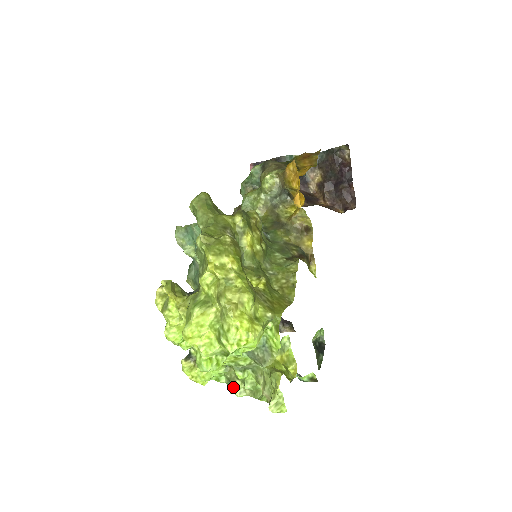
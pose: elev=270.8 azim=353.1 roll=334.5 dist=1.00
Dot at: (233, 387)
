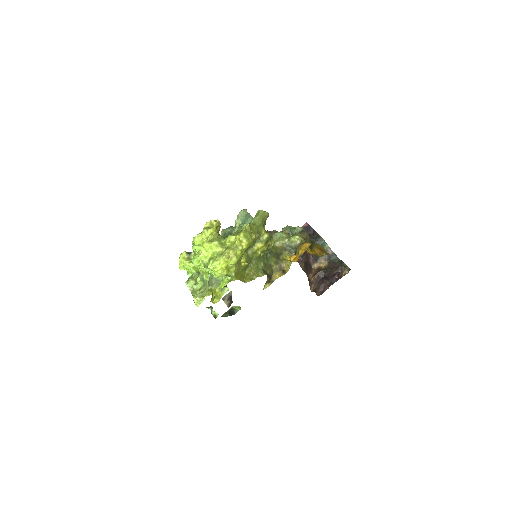
Dot at: (190, 281)
